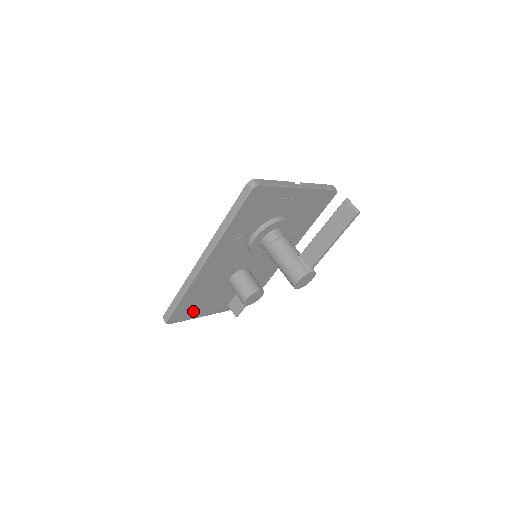
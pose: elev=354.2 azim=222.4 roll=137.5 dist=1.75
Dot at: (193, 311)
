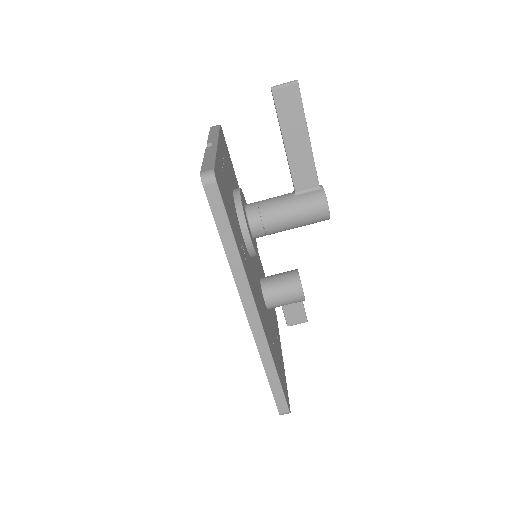
Dot at: (282, 372)
